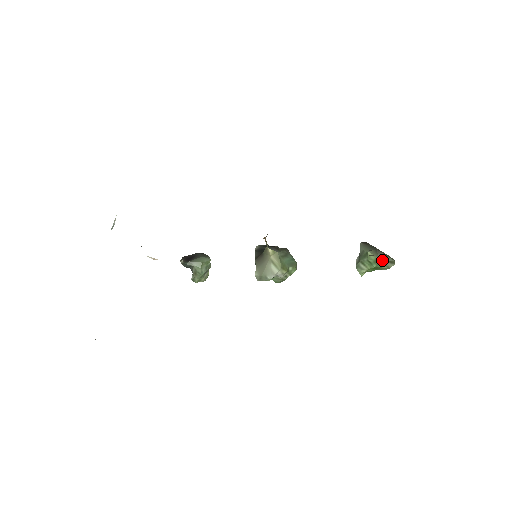
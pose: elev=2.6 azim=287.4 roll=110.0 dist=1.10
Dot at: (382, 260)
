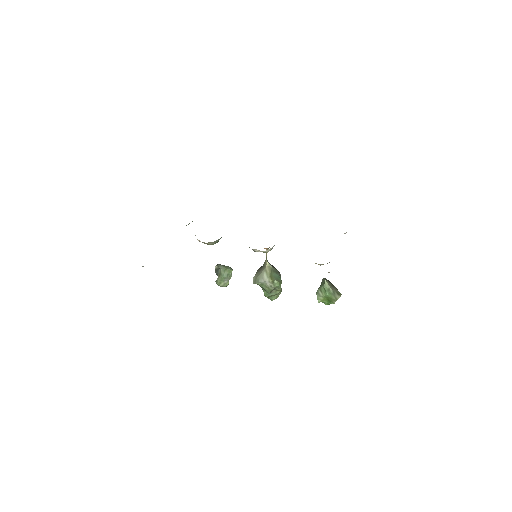
Dot at: (333, 291)
